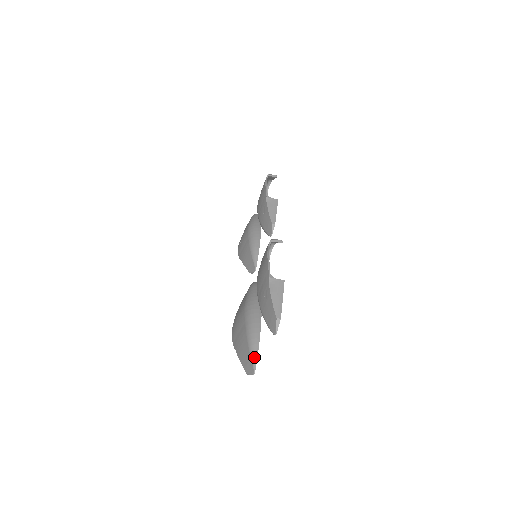
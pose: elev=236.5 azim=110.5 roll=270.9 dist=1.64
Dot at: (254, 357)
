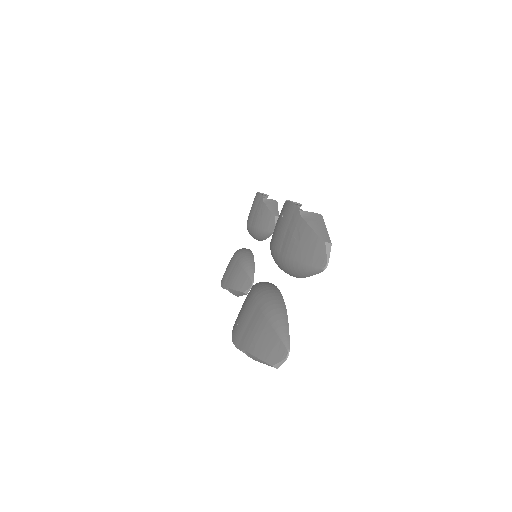
Dot at: (284, 333)
